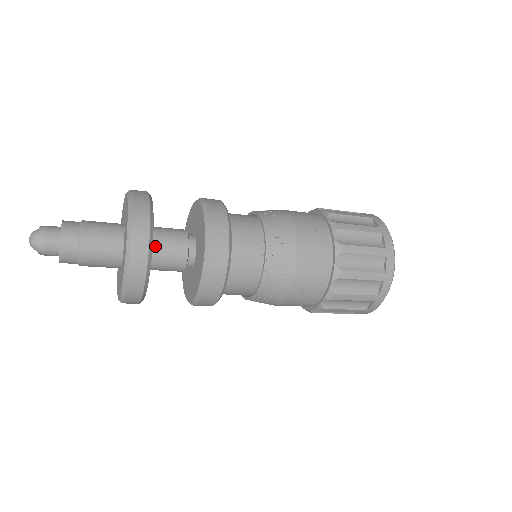
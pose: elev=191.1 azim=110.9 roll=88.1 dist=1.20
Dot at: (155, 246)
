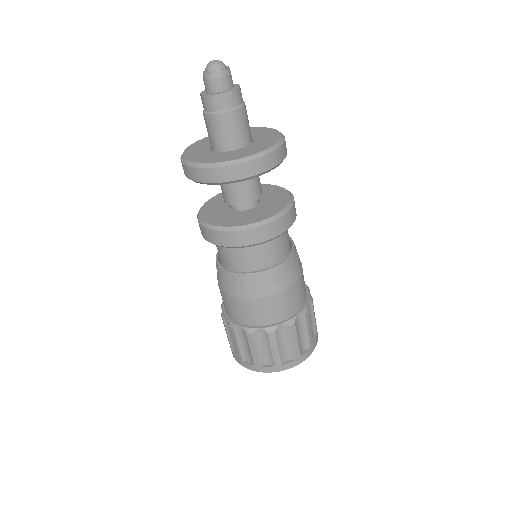
Dot at: occluded
